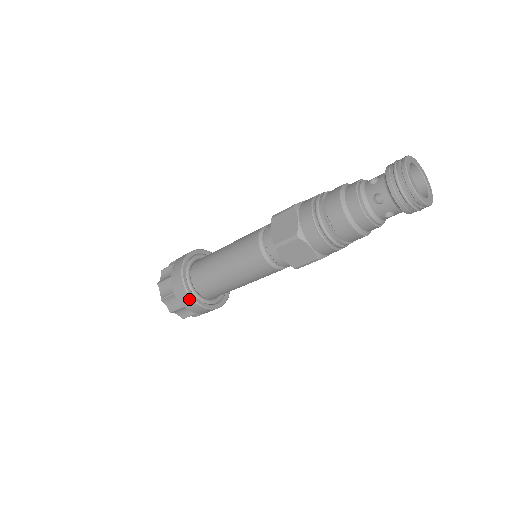
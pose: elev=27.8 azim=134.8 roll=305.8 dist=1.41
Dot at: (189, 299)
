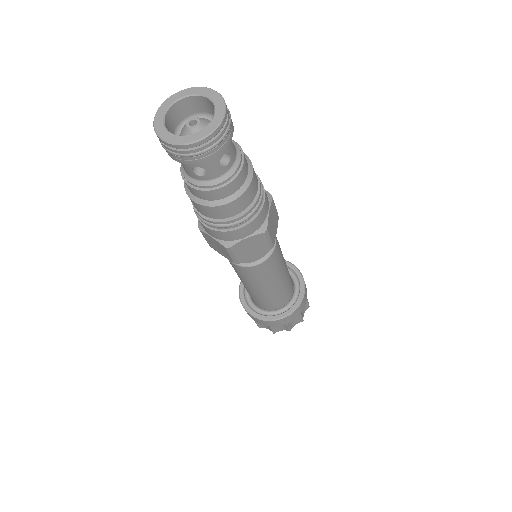
Dot at: (247, 312)
